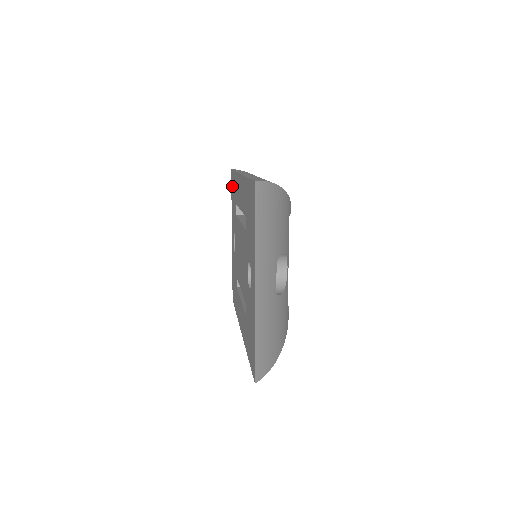
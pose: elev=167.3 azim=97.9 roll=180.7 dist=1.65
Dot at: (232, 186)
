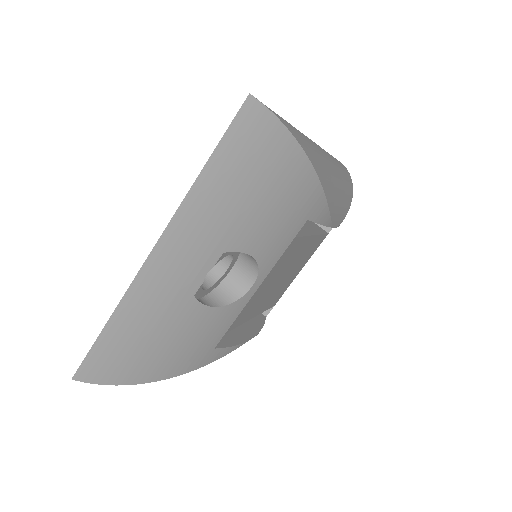
Dot at: occluded
